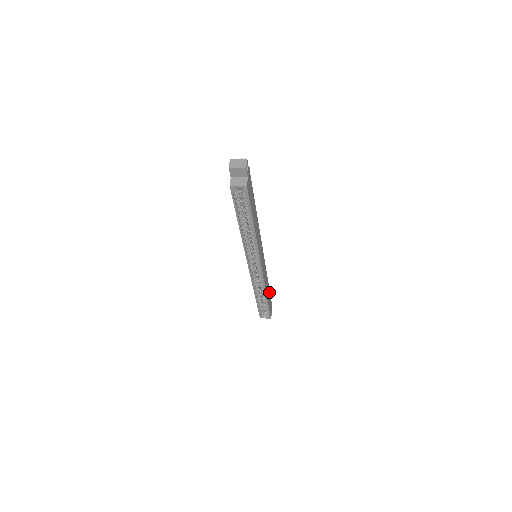
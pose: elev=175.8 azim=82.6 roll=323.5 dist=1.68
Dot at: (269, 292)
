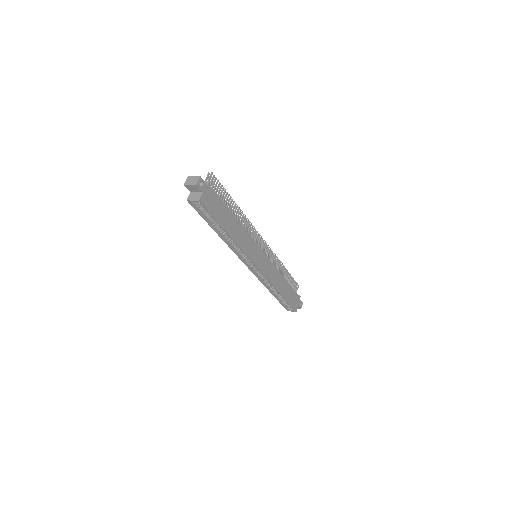
Dot at: (290, 288)
